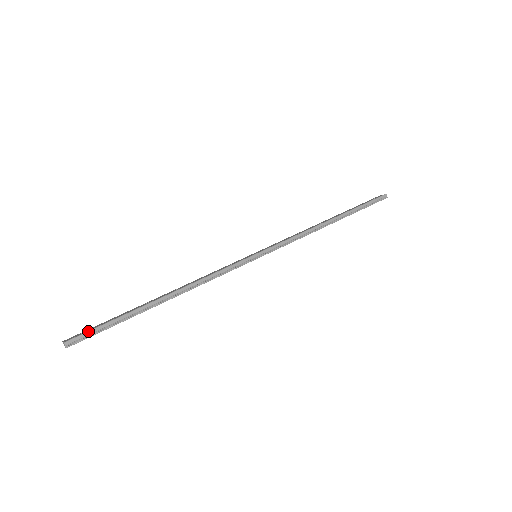
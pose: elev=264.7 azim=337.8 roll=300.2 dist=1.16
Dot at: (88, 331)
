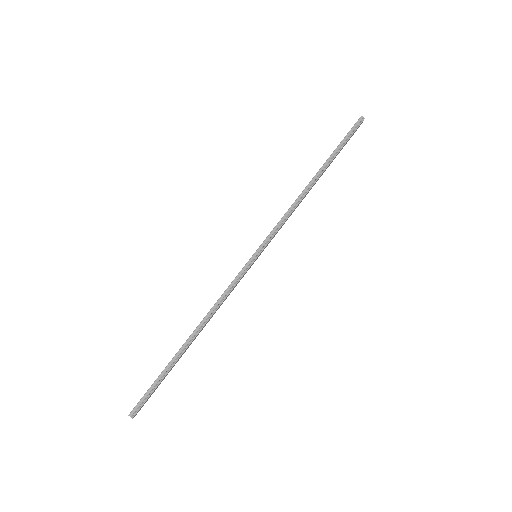
Dot at: (142, 397)
